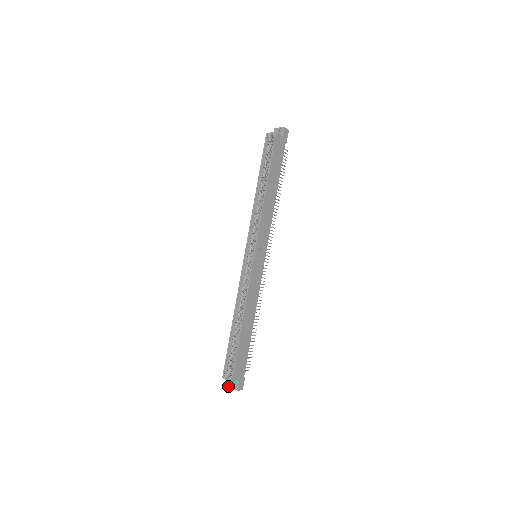
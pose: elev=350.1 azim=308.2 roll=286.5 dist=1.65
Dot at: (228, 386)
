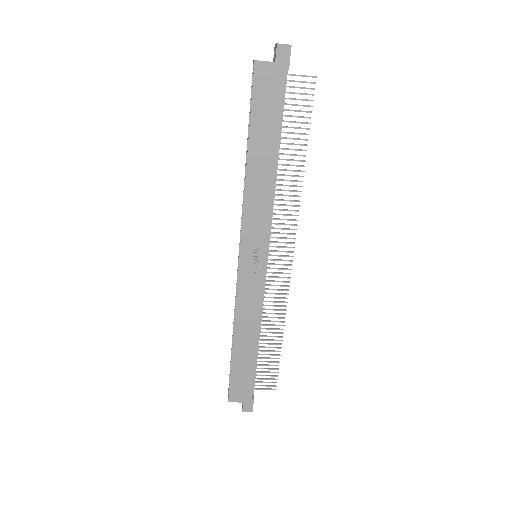
Dot at: occluded
